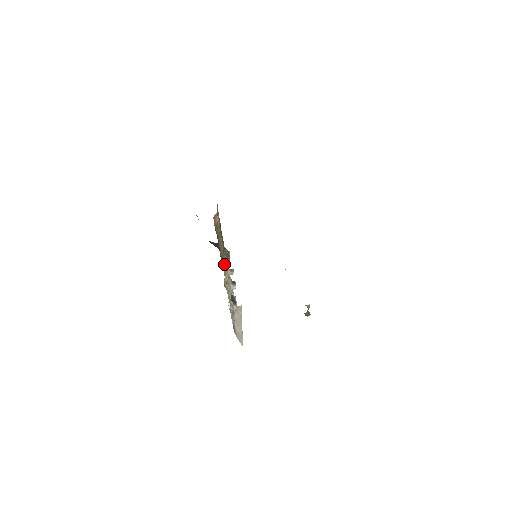
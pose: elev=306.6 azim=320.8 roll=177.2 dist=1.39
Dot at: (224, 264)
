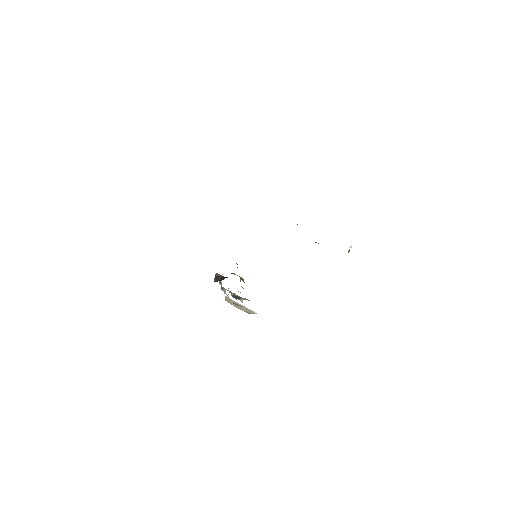
Dot at: (244, 282)
